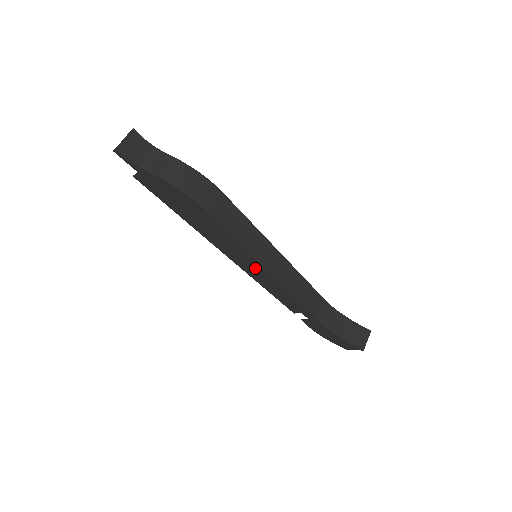
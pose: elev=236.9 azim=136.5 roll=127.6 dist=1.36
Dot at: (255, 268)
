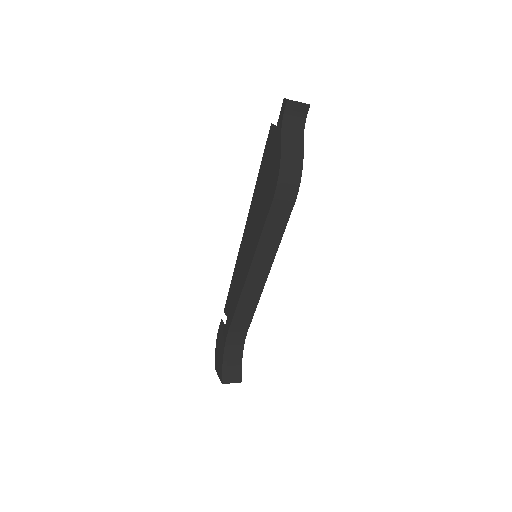
Dot at: (246, 260)
